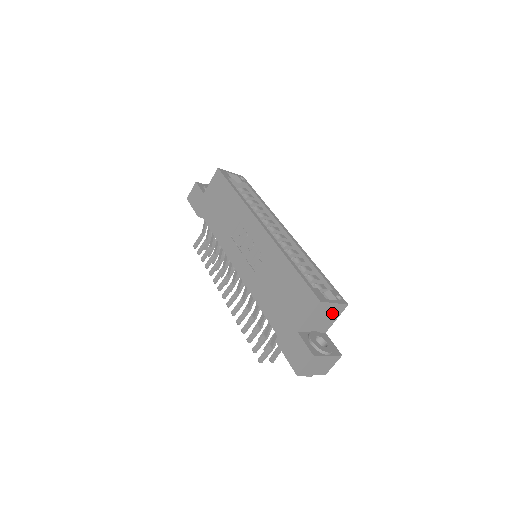
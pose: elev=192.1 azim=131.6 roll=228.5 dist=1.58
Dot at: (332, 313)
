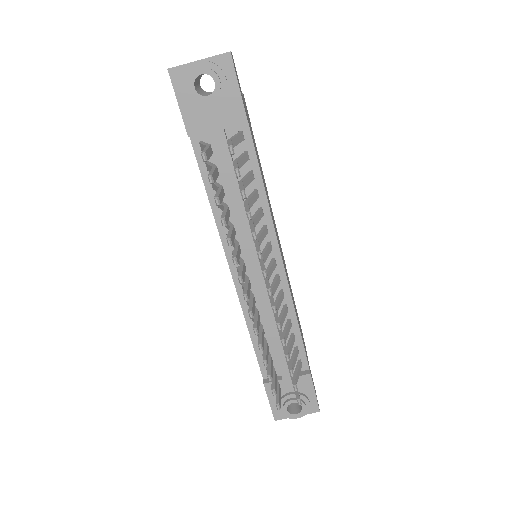
Dot at: occluded
